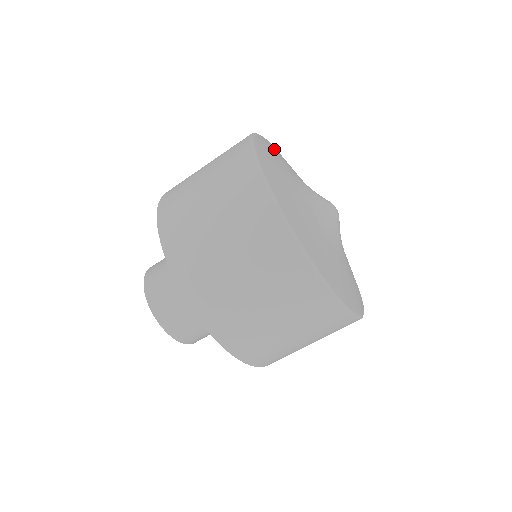
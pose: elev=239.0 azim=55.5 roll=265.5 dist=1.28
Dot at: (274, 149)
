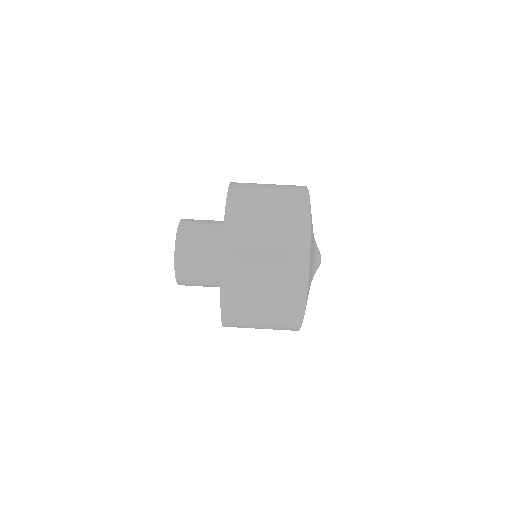
Dot at: occluded
